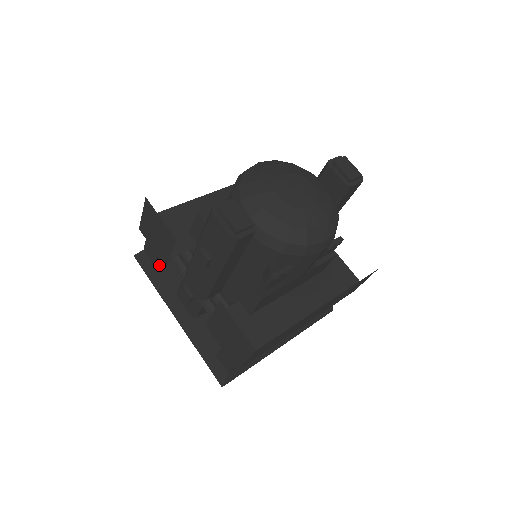
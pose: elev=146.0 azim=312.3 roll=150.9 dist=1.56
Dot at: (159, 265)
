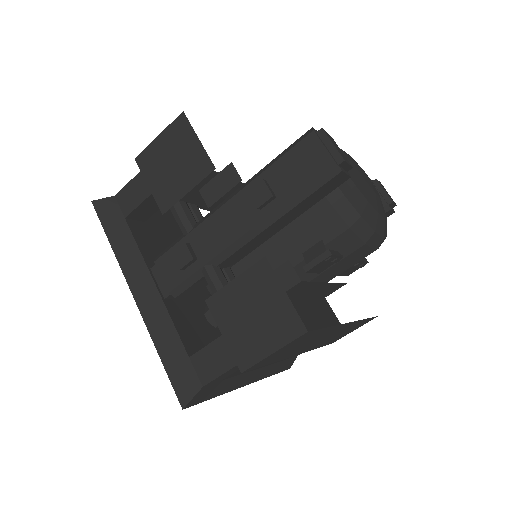
Dot at: (131, 221)
